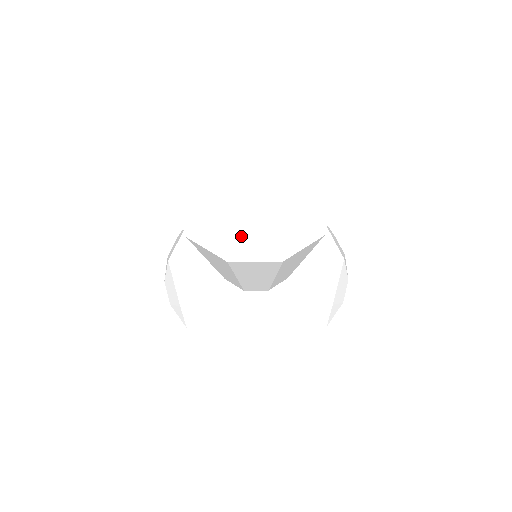
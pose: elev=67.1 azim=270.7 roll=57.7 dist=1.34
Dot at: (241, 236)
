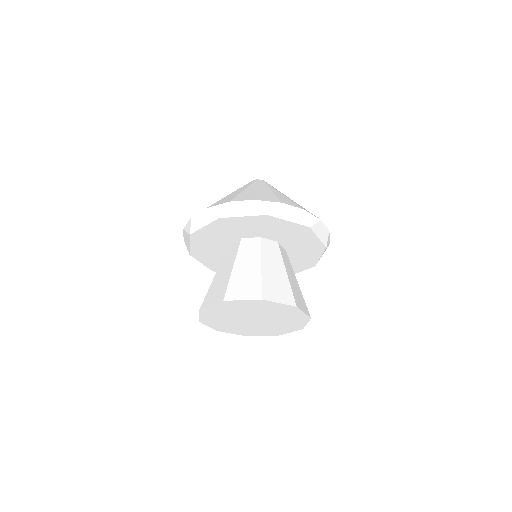
Dot at: (251, 331)
